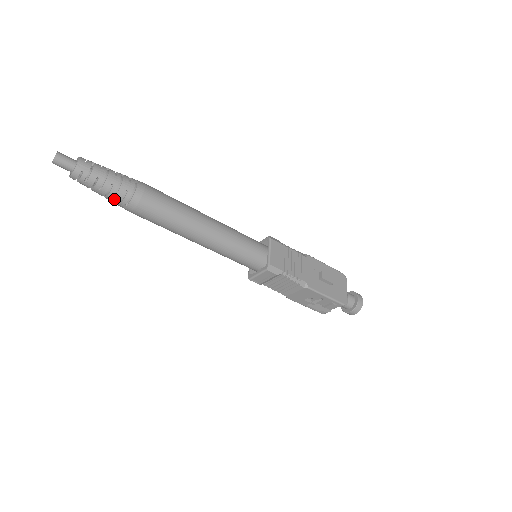
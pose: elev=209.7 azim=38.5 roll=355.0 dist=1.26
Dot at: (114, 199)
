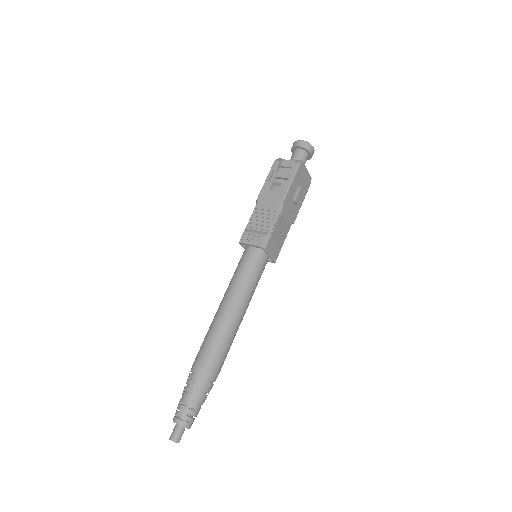
Dot at: occluded
